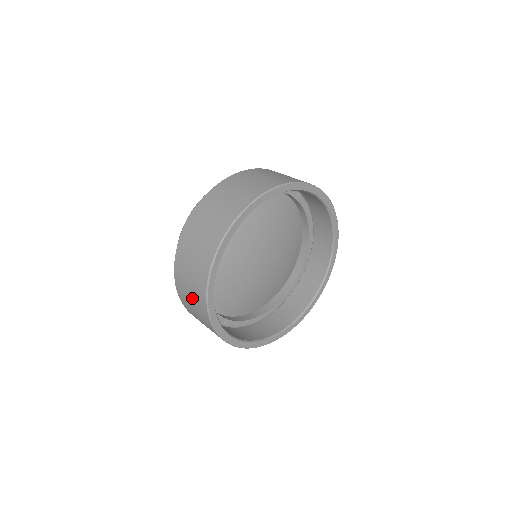
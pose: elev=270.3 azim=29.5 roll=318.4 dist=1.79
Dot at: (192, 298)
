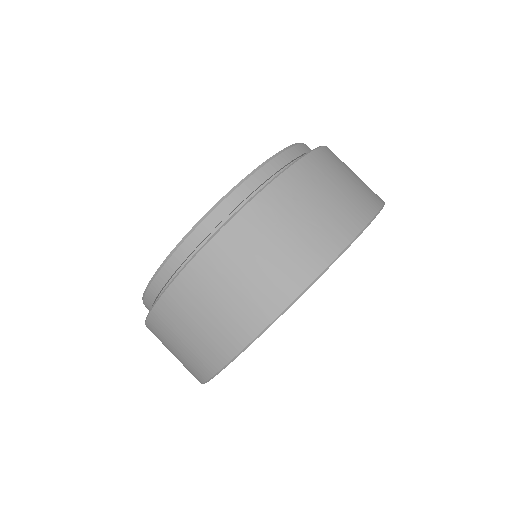
Dot at: (199, 331)
